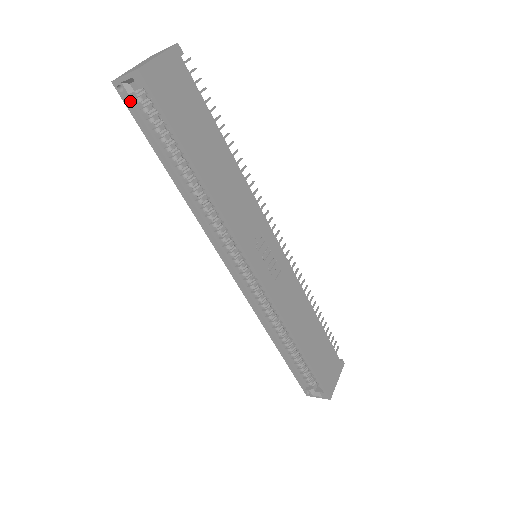
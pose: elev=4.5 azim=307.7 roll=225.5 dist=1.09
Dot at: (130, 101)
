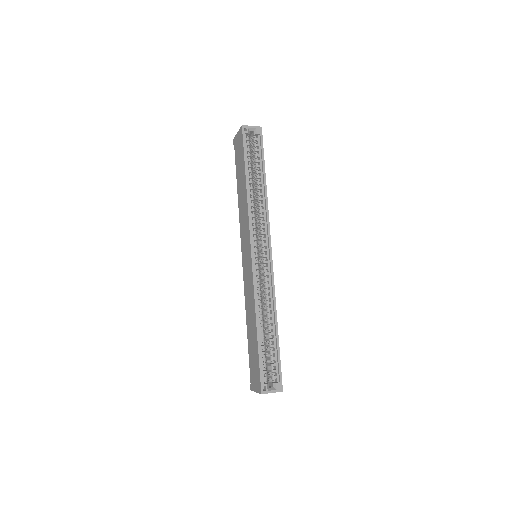
Dot at: (244, 137)
